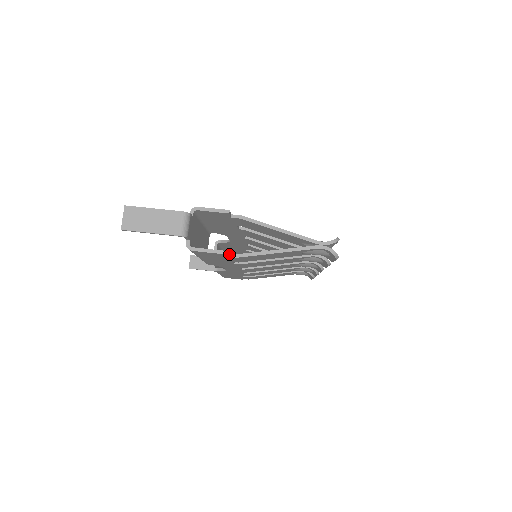
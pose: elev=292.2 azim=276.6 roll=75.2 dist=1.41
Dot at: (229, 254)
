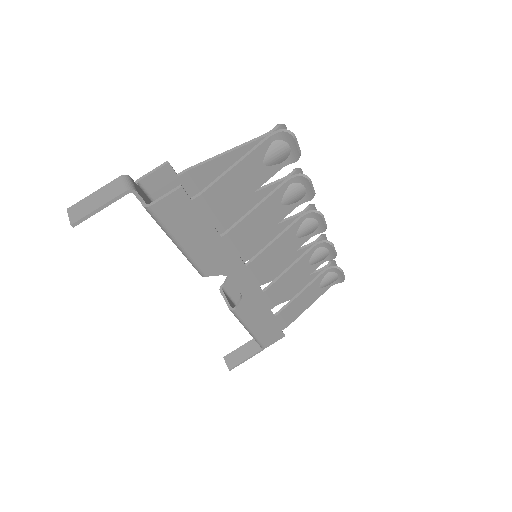
Dot at: (193, 197)
